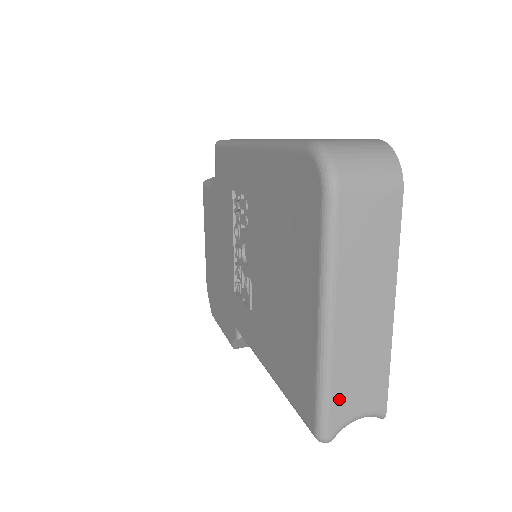
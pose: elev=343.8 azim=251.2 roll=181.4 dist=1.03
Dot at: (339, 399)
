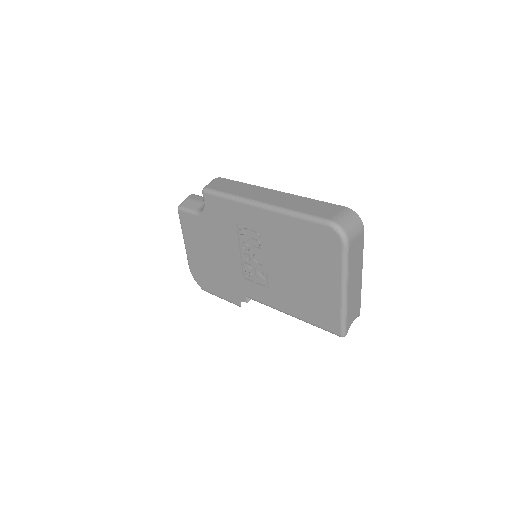
Dot at: (349, 318)
